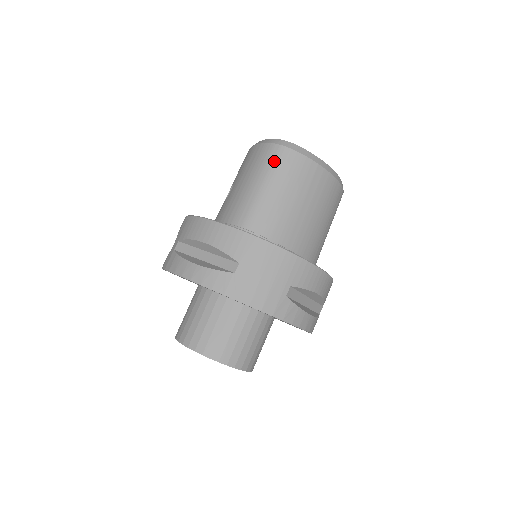
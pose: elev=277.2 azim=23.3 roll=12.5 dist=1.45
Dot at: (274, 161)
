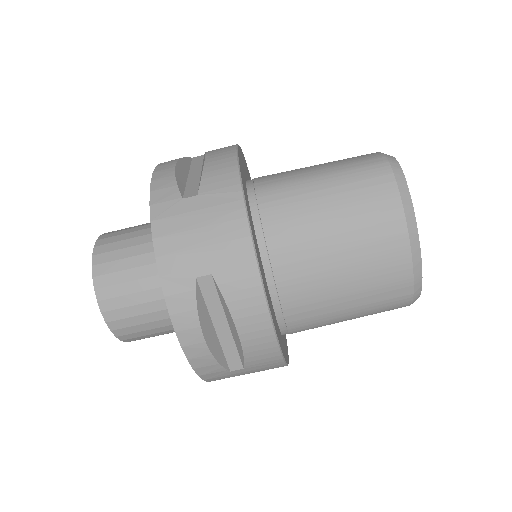
Dot at: (362, 166)
